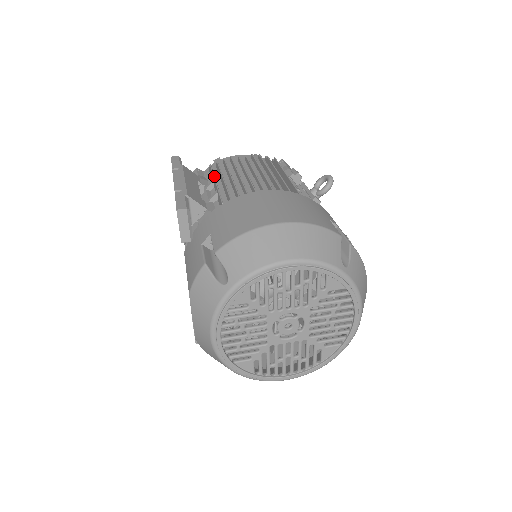
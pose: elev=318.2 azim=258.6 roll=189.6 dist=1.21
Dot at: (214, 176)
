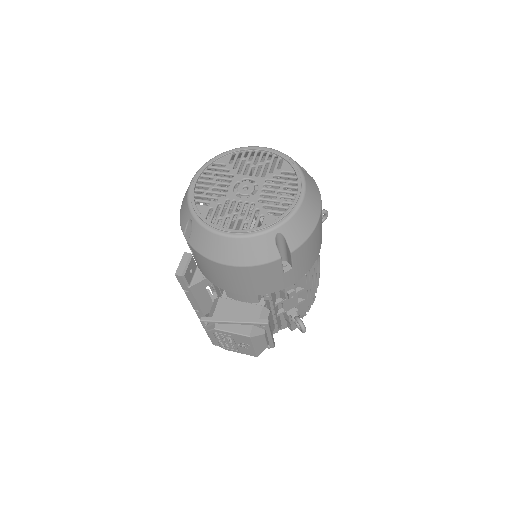
Dot at: occluded
